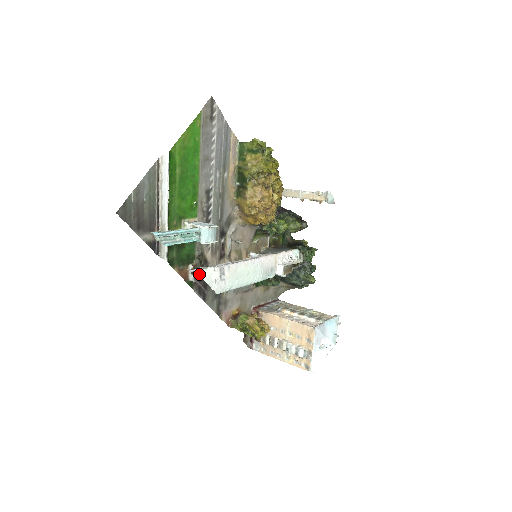
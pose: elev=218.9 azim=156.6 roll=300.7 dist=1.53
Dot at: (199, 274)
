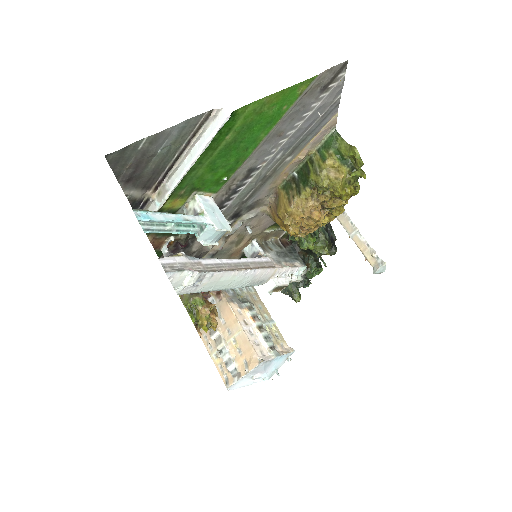
Dot at: (169, 276)
